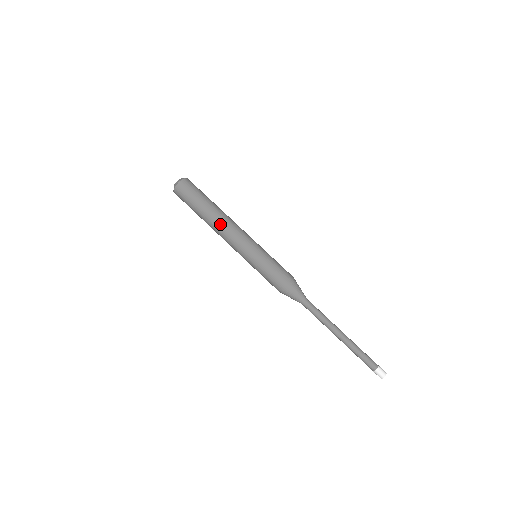
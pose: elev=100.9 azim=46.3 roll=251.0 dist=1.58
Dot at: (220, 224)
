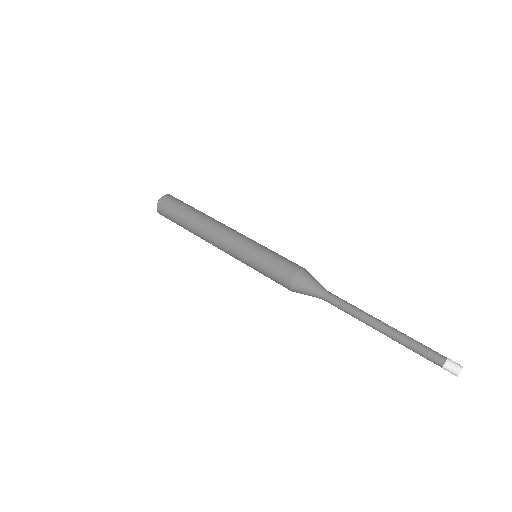
Dot at: (217, 221)
